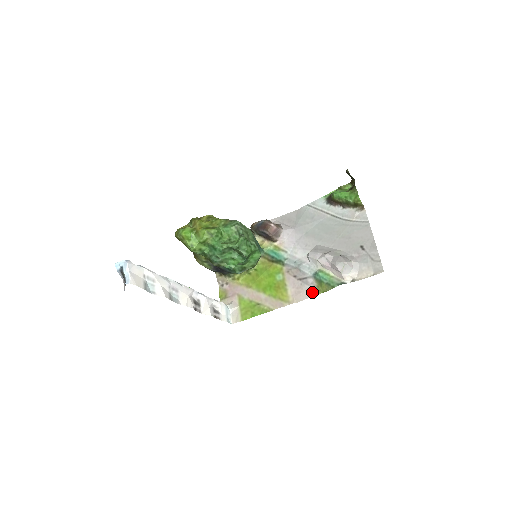
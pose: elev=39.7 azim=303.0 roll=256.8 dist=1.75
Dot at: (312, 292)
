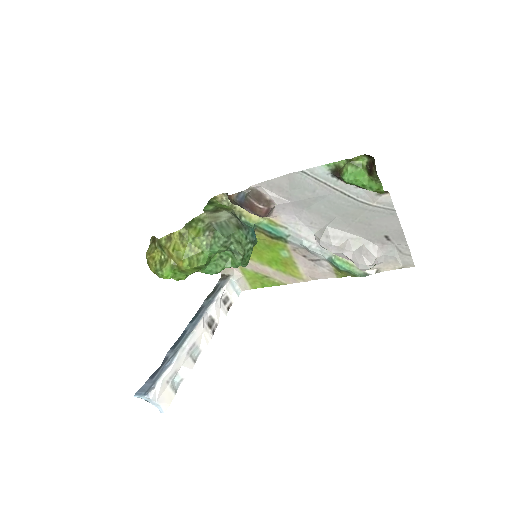
Dot at: (329, 275)
